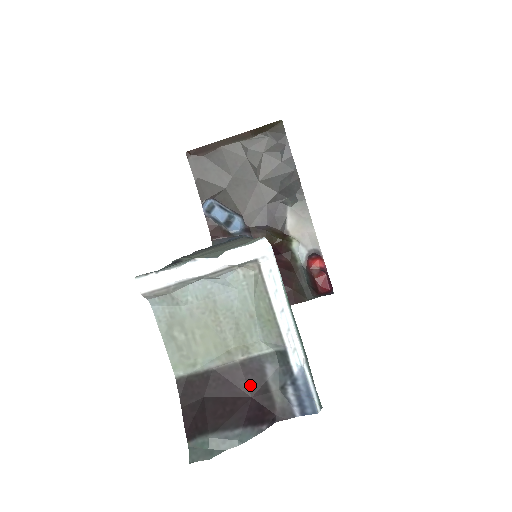
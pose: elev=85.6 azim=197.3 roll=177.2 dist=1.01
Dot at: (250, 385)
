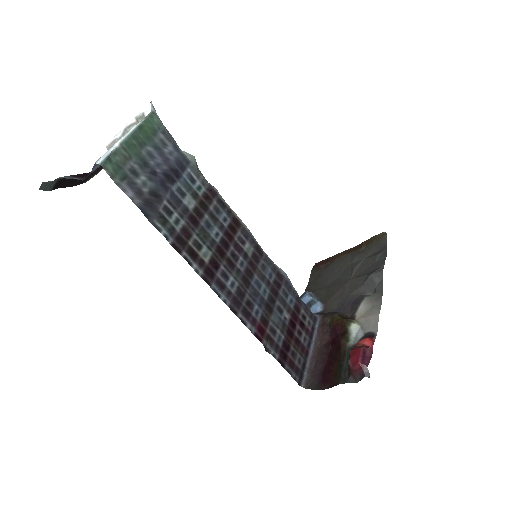
Dot at: (96, 169)
